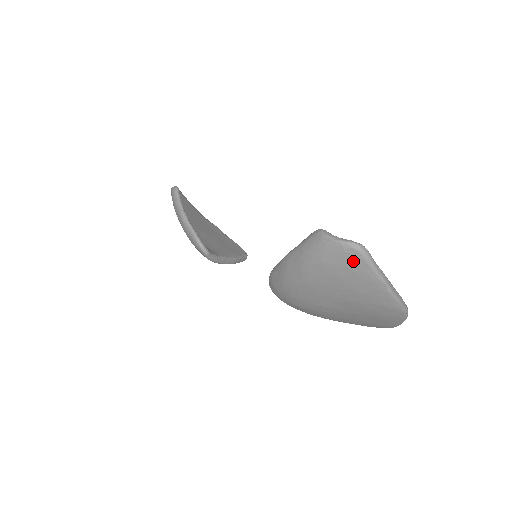
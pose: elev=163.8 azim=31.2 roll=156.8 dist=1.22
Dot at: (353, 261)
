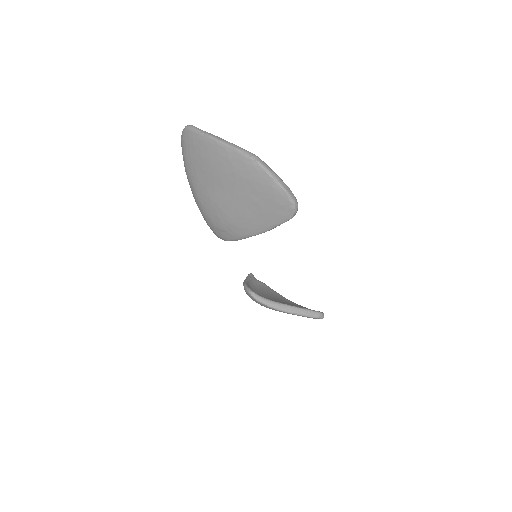
Dot at: (188, 138)
